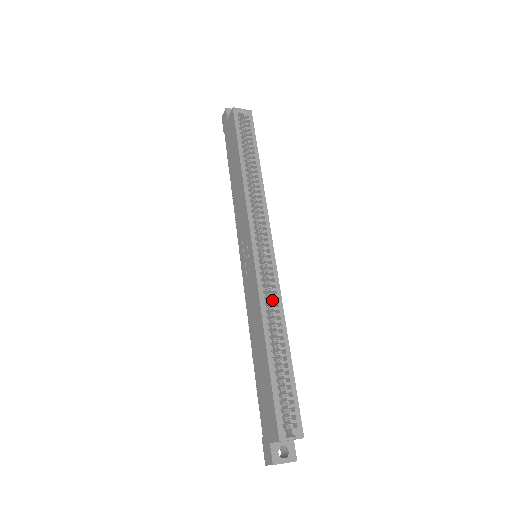
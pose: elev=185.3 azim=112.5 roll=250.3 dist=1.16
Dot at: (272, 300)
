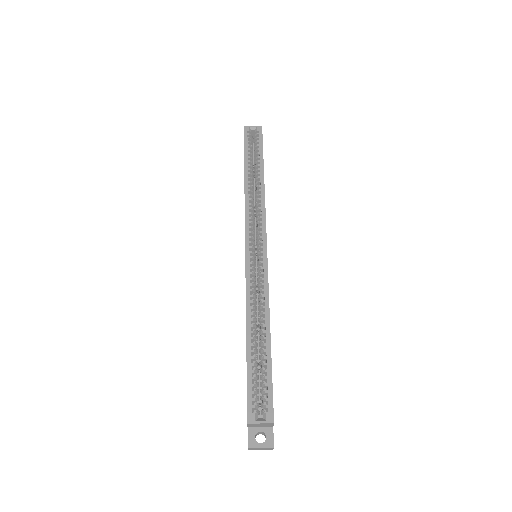
Dot at: (261, 294)
